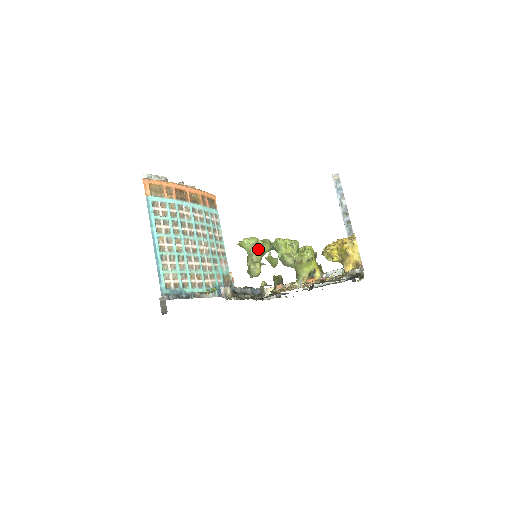
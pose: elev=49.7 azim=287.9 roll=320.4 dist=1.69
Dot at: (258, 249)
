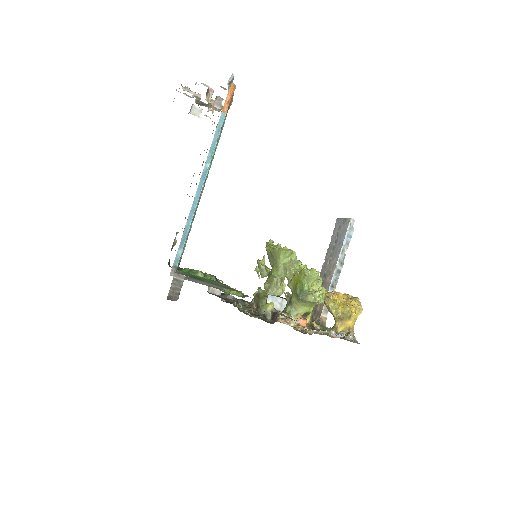
Dot at: occluded
